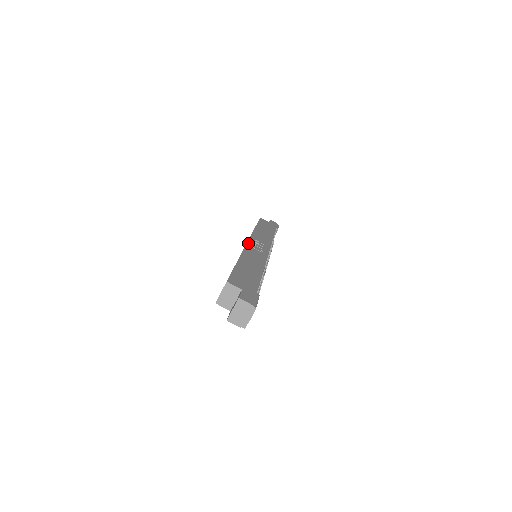
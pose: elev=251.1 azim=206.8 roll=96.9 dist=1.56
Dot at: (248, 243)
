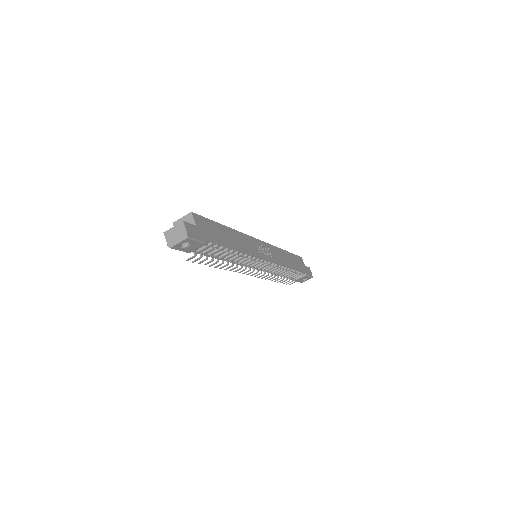
Dot at: (257, 239)
